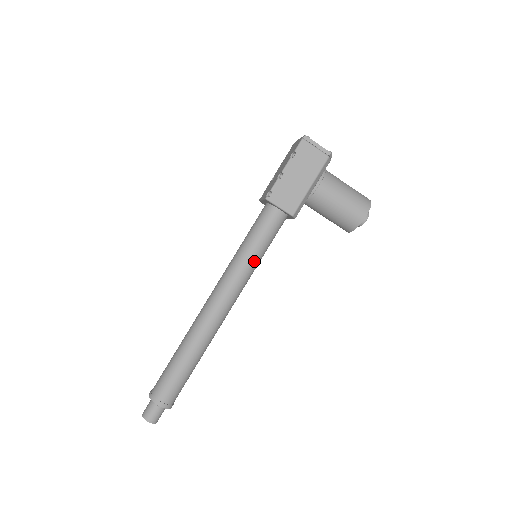
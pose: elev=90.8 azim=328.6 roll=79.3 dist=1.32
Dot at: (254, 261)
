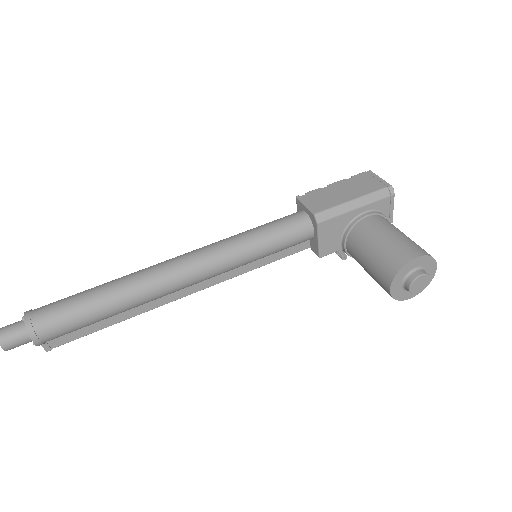
Dot at: (246, 241)
